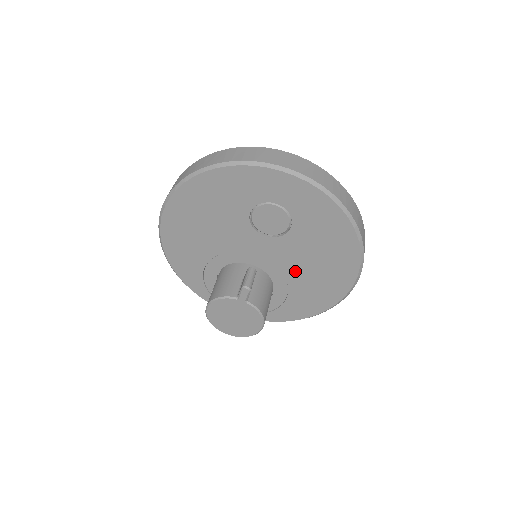
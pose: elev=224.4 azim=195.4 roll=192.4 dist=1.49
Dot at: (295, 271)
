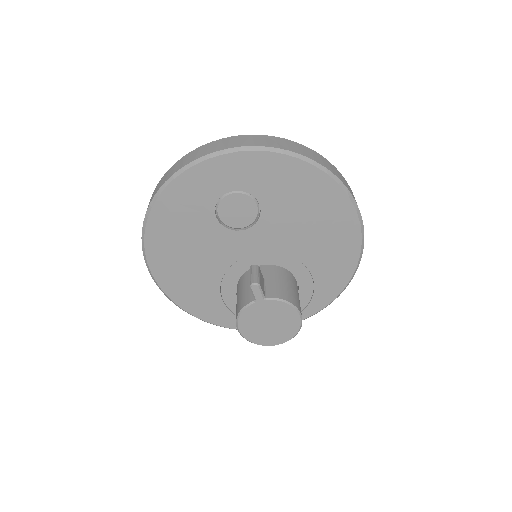
Dot at: (298, 245)
